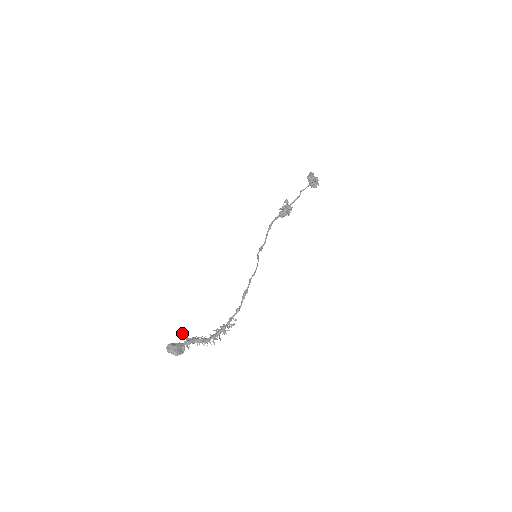
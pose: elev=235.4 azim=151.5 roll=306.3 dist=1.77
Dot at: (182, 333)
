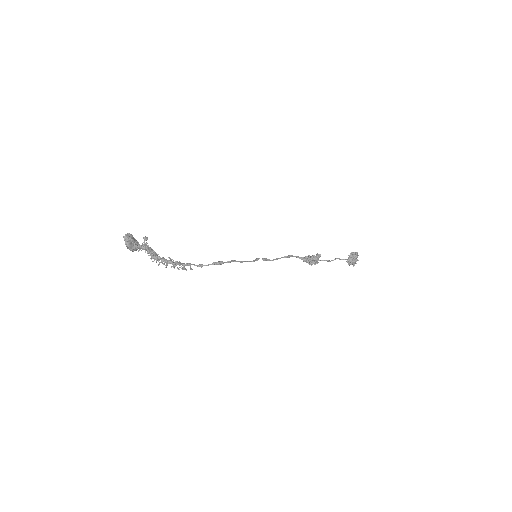
Dot at: occluded
